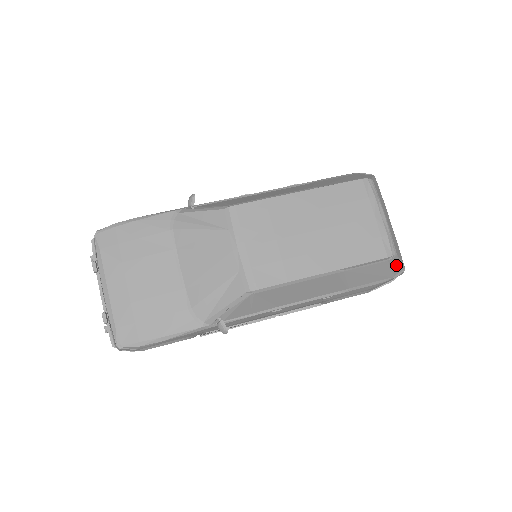
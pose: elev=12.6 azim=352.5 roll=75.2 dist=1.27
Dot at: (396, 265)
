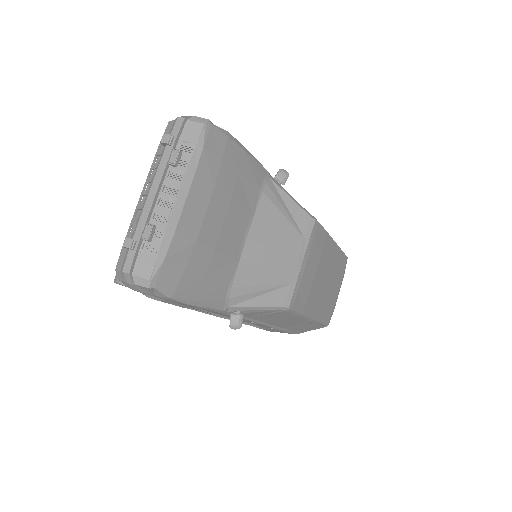
Dot at: occluded
